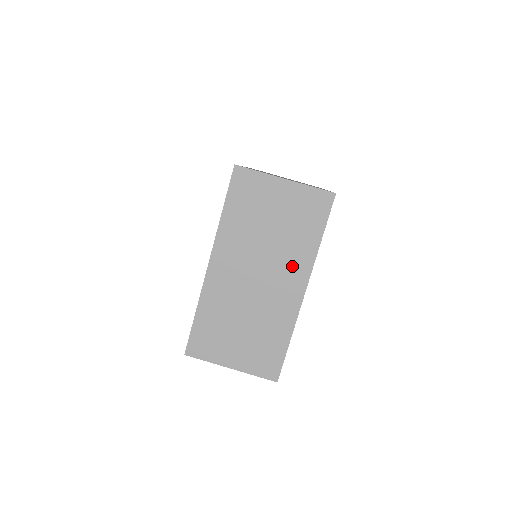
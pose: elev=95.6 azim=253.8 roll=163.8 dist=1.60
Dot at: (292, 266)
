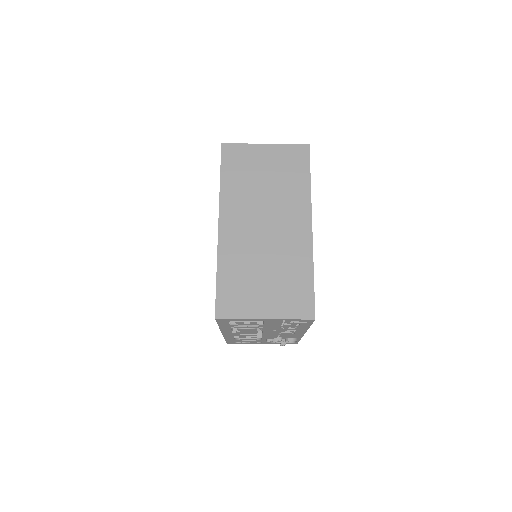
Dot at: (293, 208)
